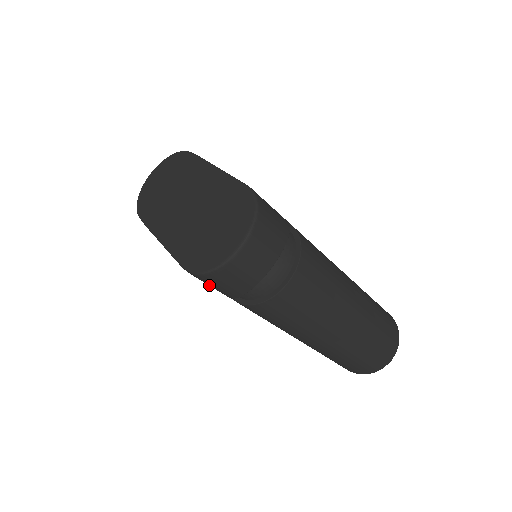
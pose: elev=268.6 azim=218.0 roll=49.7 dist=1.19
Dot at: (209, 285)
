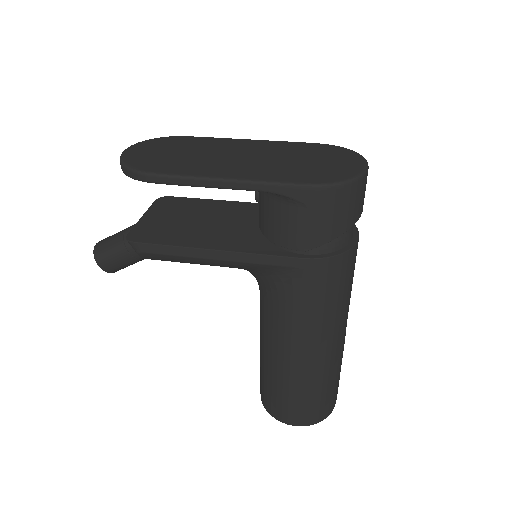
Dot at: (318, 217)
